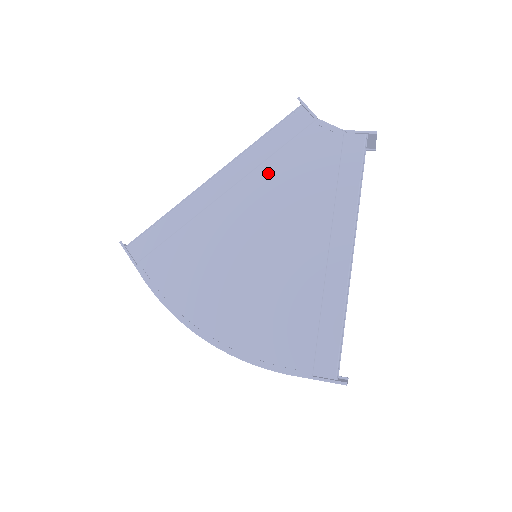
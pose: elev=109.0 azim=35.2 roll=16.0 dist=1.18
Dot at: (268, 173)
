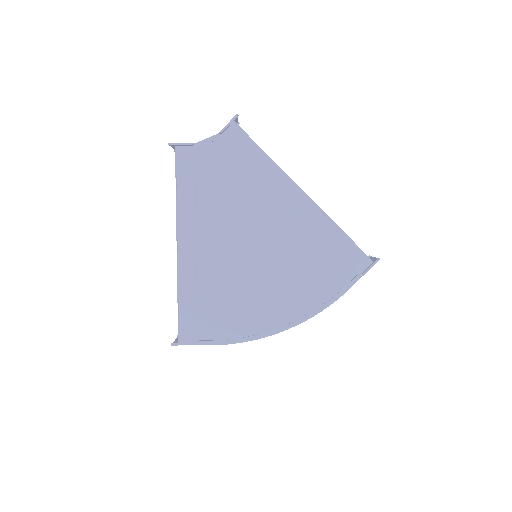
Dot at: (206, 206)
